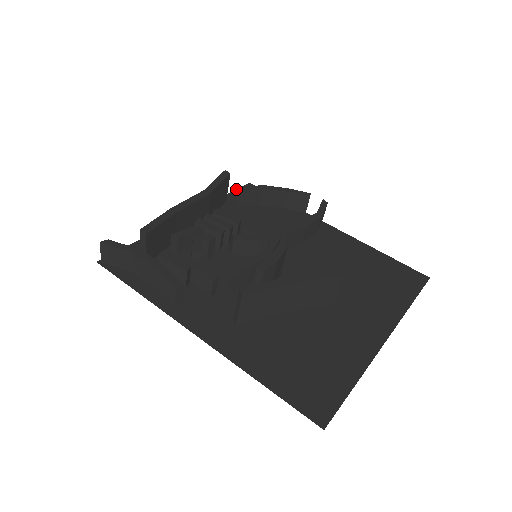
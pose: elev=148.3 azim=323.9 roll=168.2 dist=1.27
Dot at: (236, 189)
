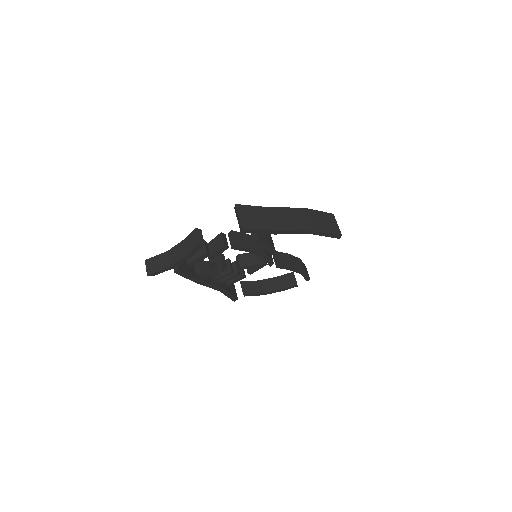
Dot at: occluded
